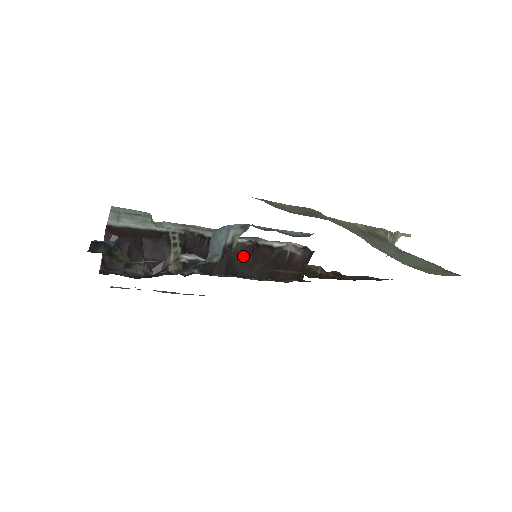
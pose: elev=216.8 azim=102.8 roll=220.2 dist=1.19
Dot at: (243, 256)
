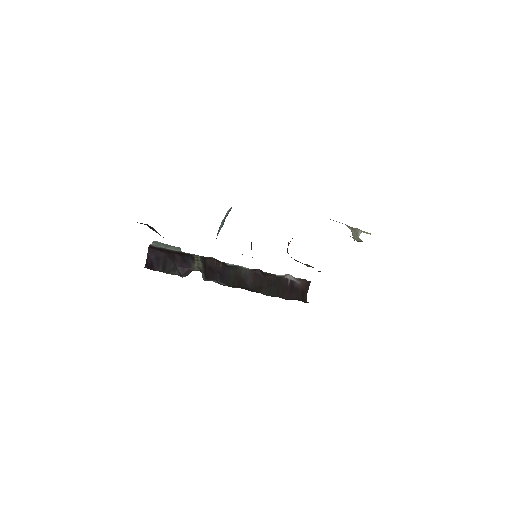
Dot at: (252, 278)
